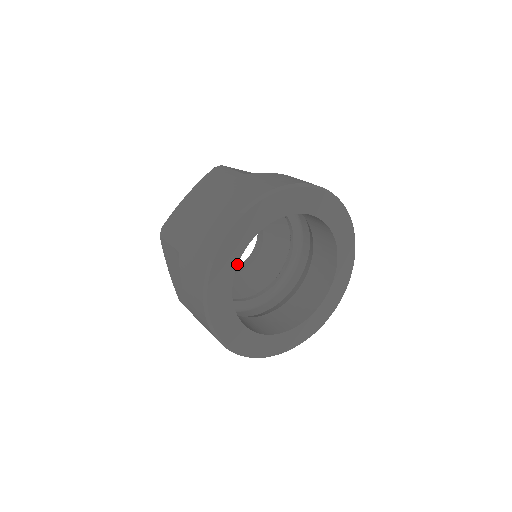
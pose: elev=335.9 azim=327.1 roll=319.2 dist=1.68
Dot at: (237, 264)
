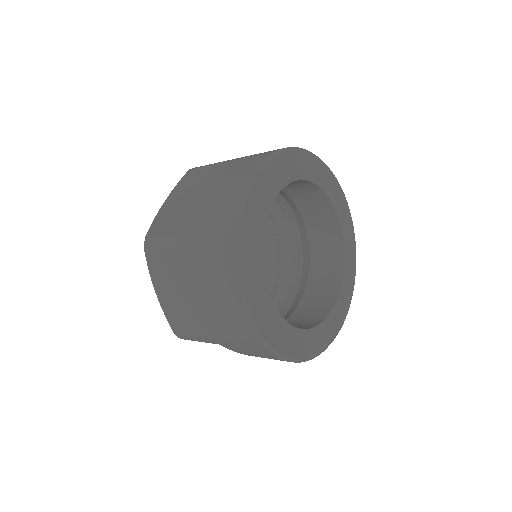
Dot at: (263, 233)
